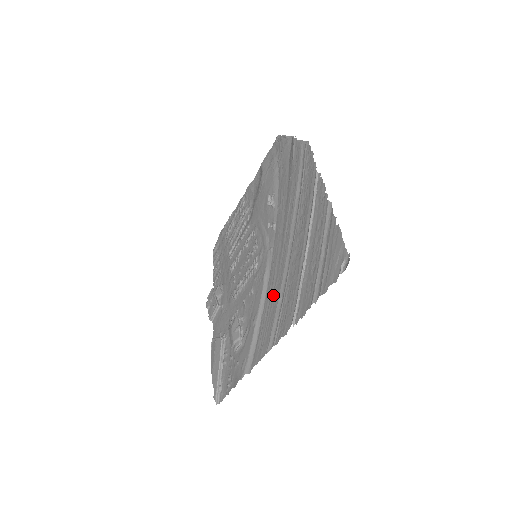
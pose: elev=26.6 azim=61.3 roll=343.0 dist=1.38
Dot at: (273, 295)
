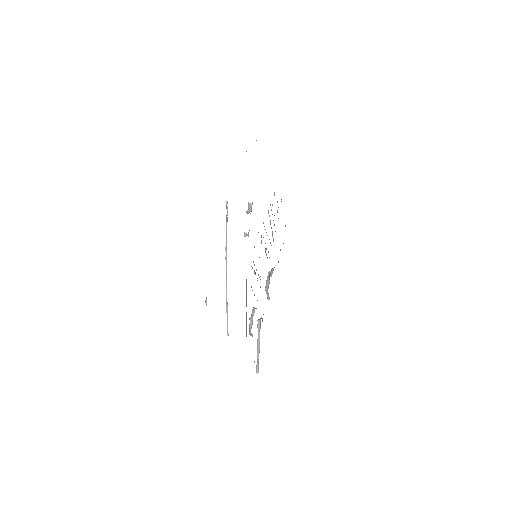
Dot at: occluded
